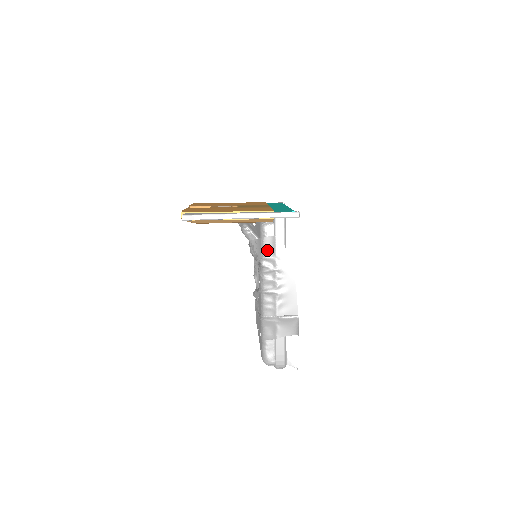
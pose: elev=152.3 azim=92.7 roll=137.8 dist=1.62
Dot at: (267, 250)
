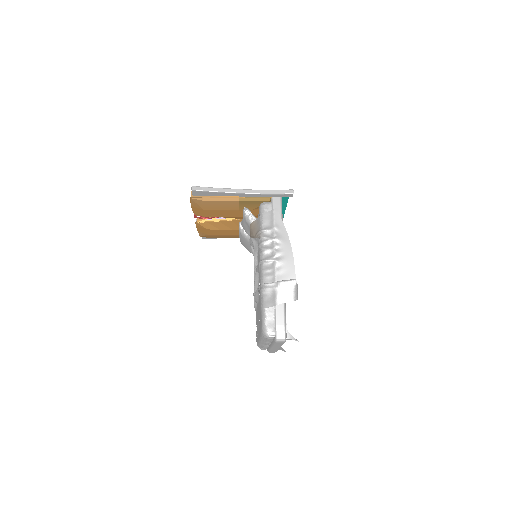
Dot at: (266, 223)
